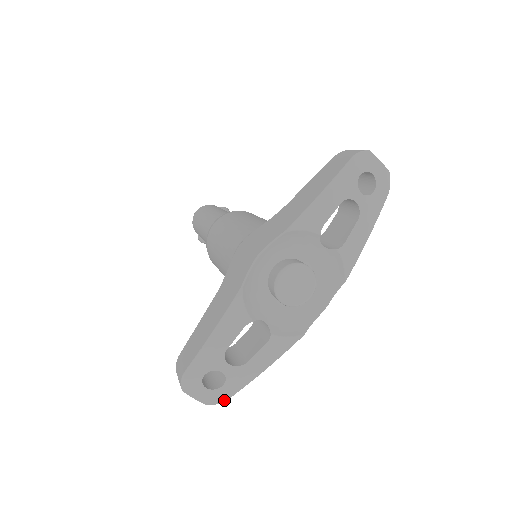
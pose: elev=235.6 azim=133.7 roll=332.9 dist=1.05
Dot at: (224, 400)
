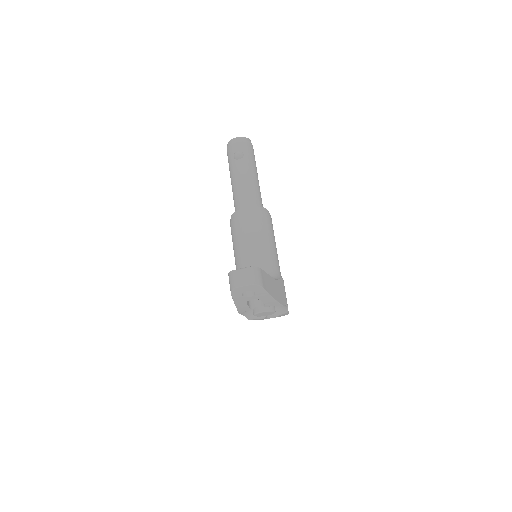
Dot at: occluded
